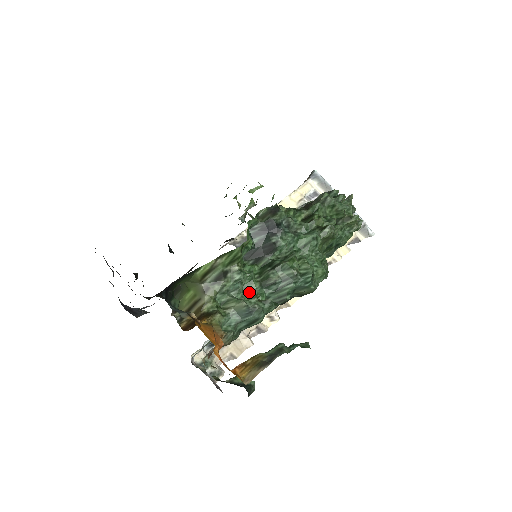
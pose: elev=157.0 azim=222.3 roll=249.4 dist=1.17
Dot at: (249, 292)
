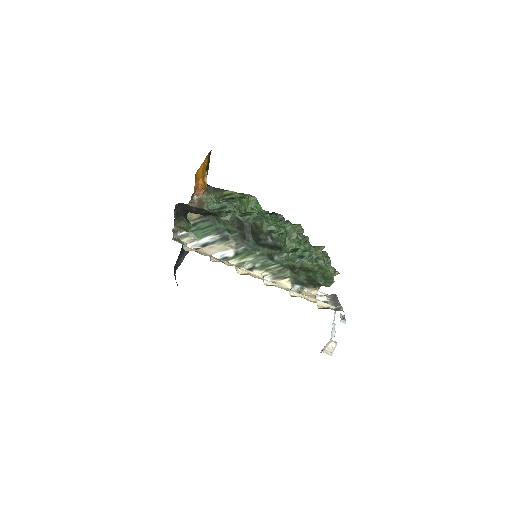
Dot at: occluded
